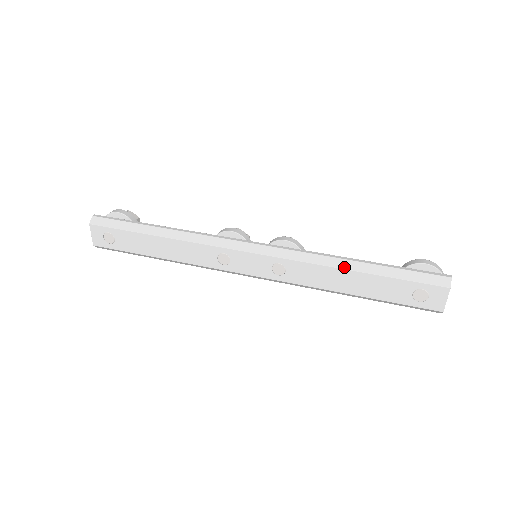
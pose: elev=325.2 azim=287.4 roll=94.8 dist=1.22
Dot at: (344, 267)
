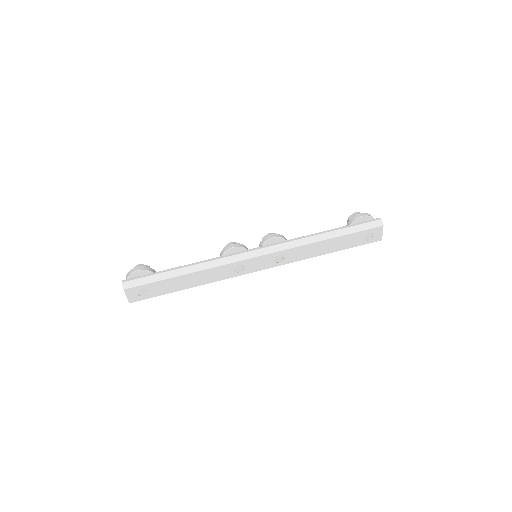
Dot at: (320, 240)
